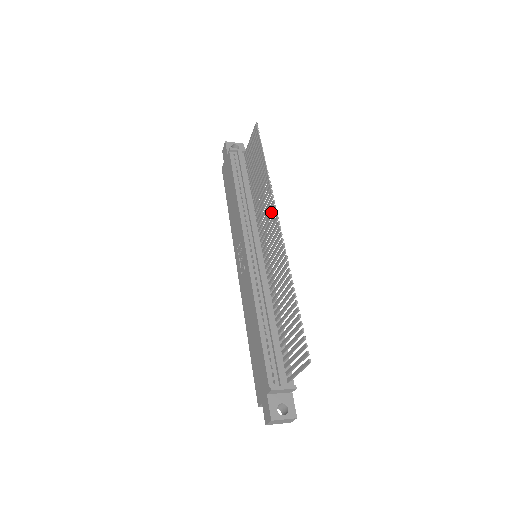
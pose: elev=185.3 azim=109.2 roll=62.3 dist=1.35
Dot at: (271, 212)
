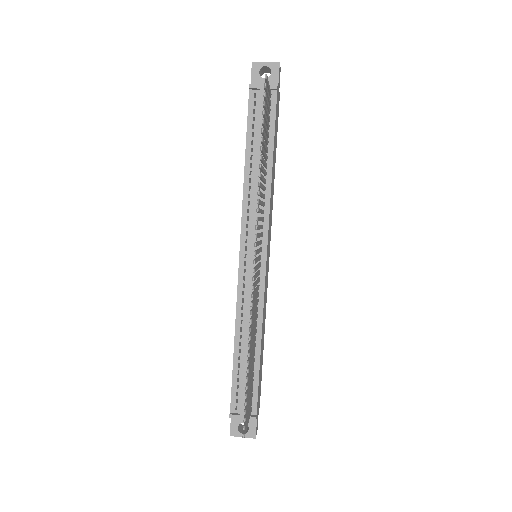
Dot at: occluded
